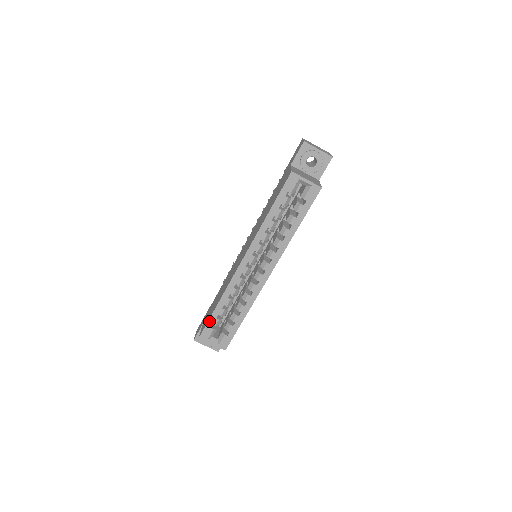
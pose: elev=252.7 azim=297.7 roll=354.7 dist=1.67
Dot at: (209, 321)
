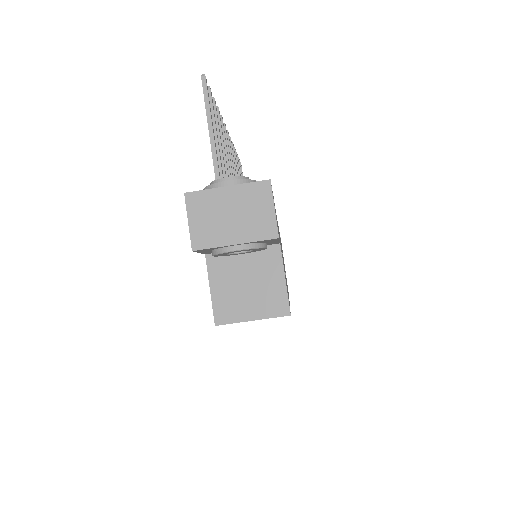
Dot at: occluded
